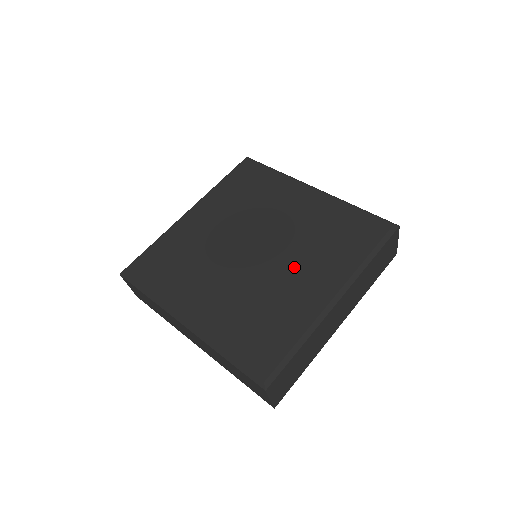
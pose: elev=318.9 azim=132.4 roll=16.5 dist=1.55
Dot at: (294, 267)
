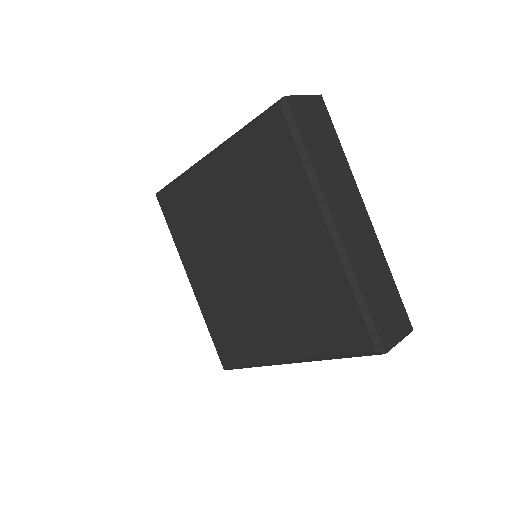
Dot at: (269, 309)
